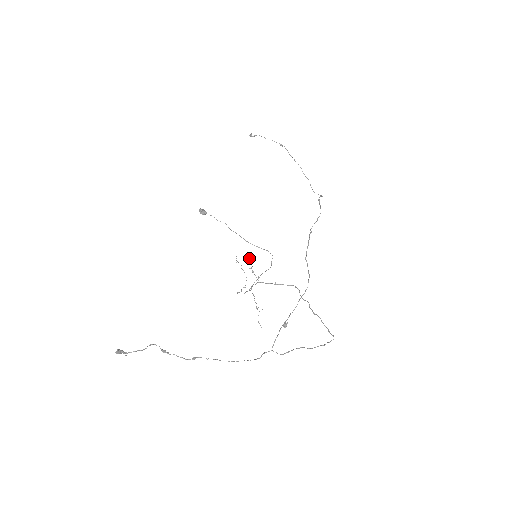
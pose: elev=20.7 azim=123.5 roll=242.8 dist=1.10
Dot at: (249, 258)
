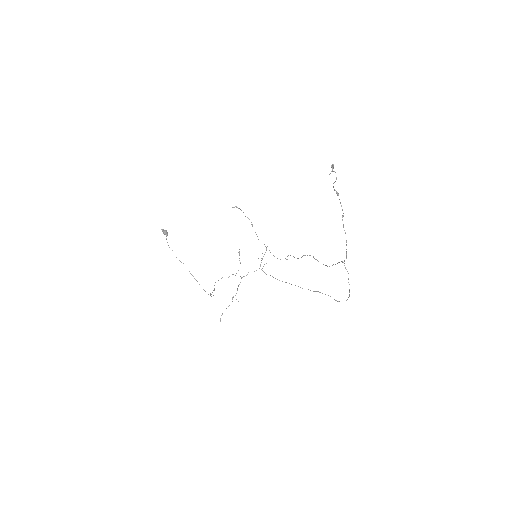
Dot at: (267, 246)
